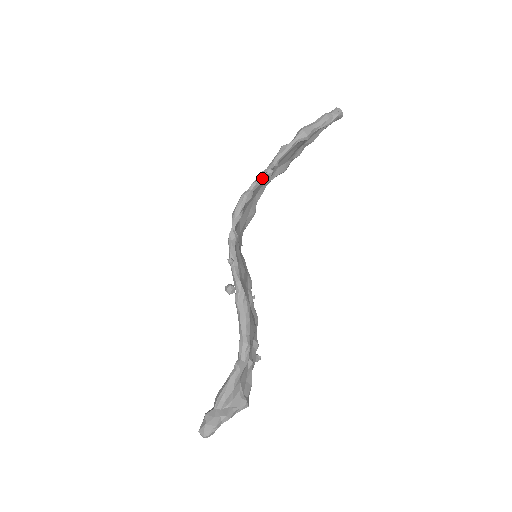
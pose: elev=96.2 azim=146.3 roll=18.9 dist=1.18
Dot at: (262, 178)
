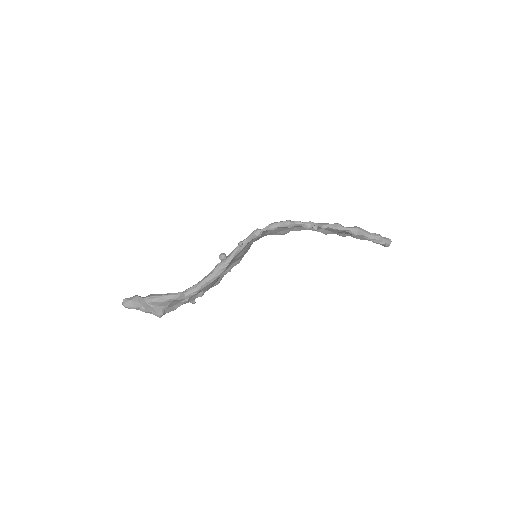
Dot at: (308, 225)
